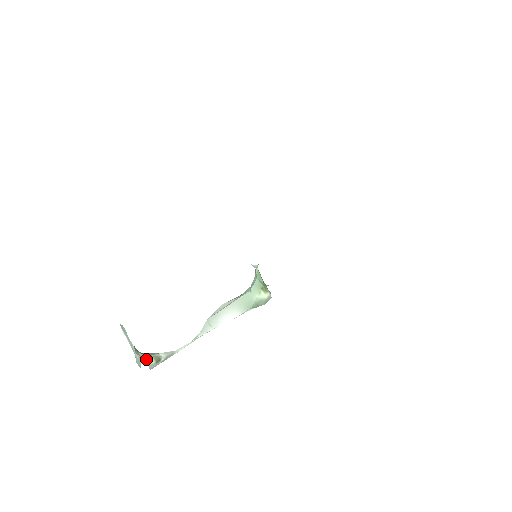
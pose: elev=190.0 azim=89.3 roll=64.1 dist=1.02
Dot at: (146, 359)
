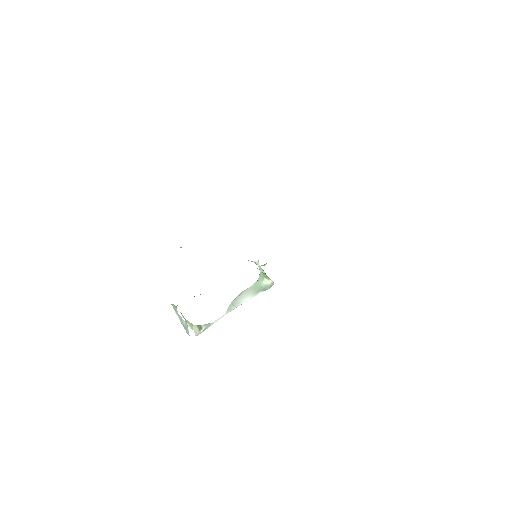
Dot at: (191, 326)
